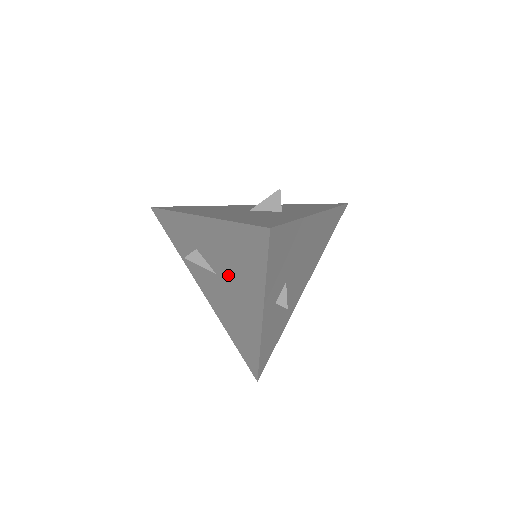
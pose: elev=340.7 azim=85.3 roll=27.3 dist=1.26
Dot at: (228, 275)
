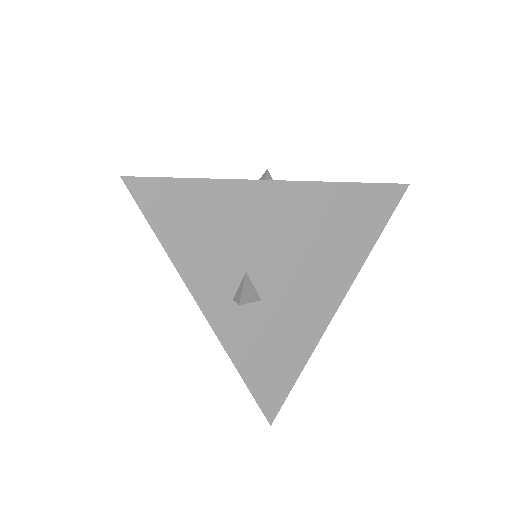
Dot at: occluded
